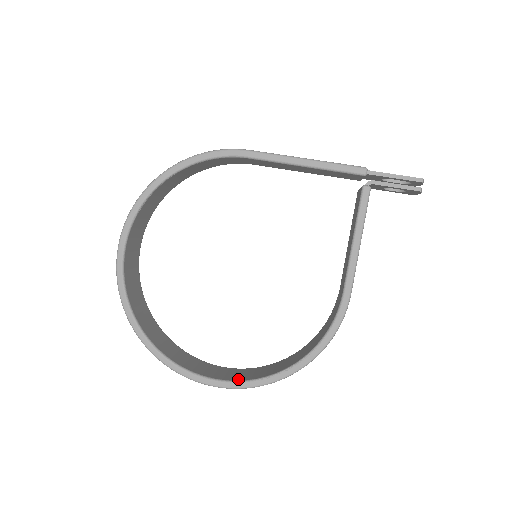
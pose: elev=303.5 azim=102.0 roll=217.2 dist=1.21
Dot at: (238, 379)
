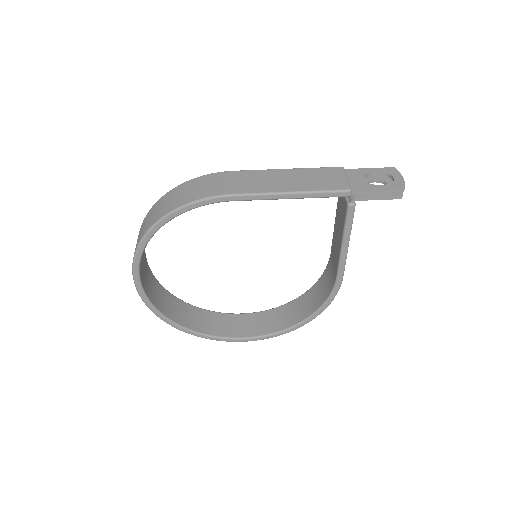
Dot at: (262, 333)
